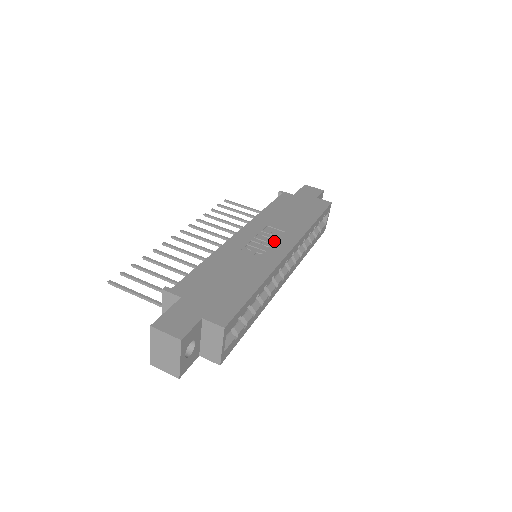
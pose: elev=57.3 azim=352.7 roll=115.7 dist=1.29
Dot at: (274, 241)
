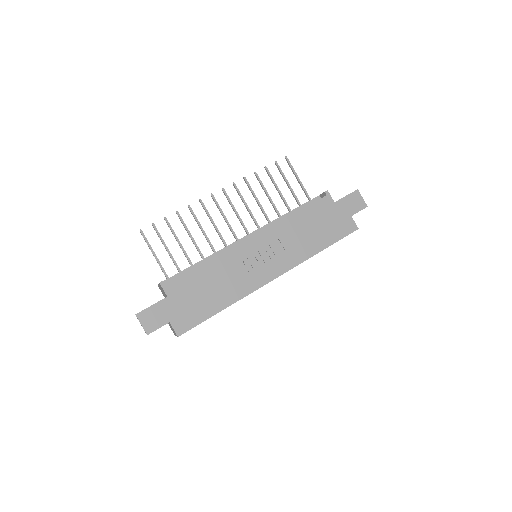
Dot at: (270, 262)
